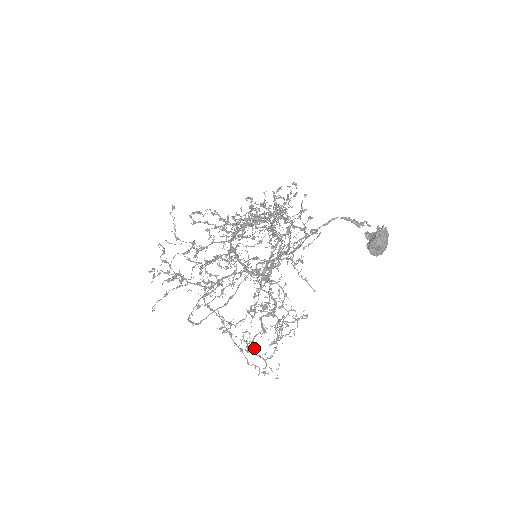
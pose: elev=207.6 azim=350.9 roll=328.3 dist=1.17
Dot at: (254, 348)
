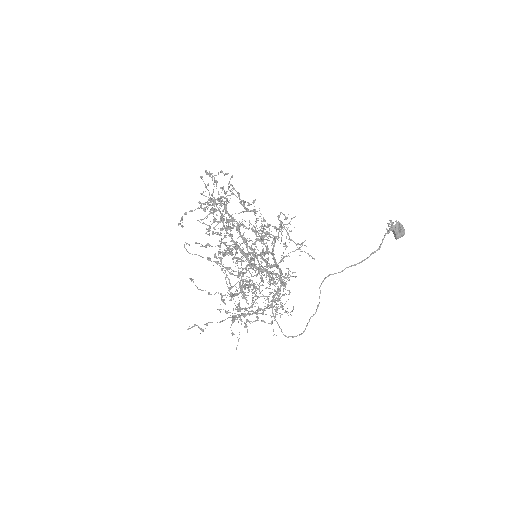
Dot at: occluded
